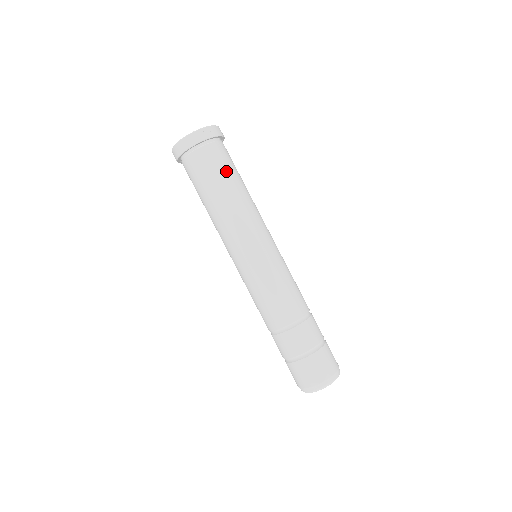
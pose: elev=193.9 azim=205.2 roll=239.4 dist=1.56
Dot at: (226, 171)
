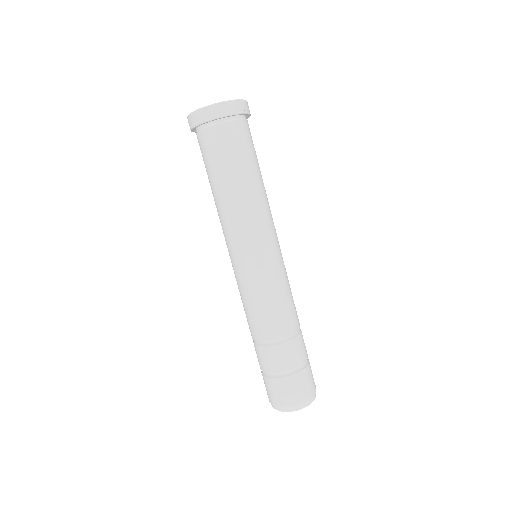
Dot at: (253, 155)
